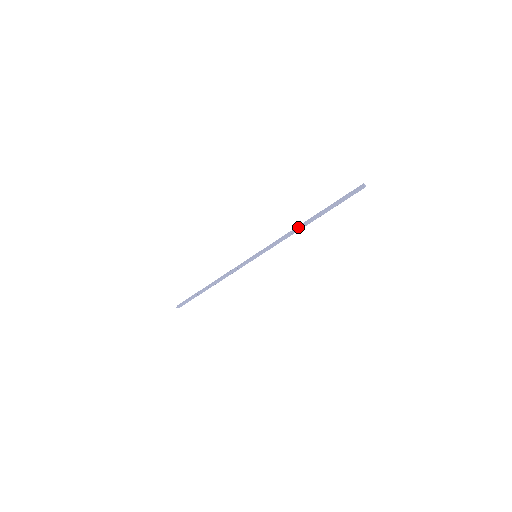
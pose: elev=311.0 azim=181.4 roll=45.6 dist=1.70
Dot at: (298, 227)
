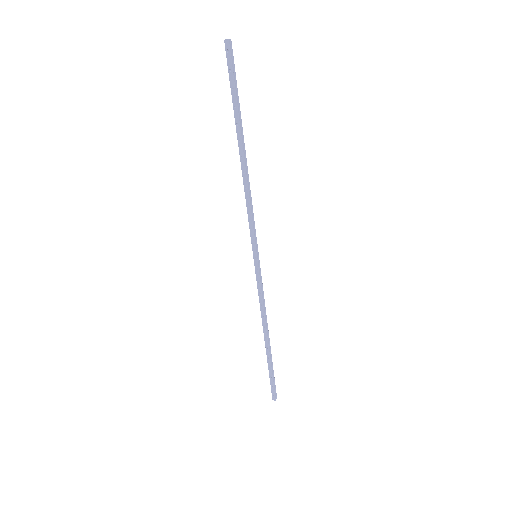
Dot at: (243, 174)
